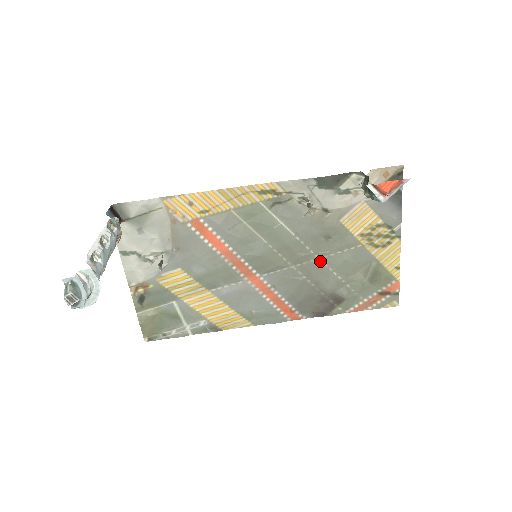
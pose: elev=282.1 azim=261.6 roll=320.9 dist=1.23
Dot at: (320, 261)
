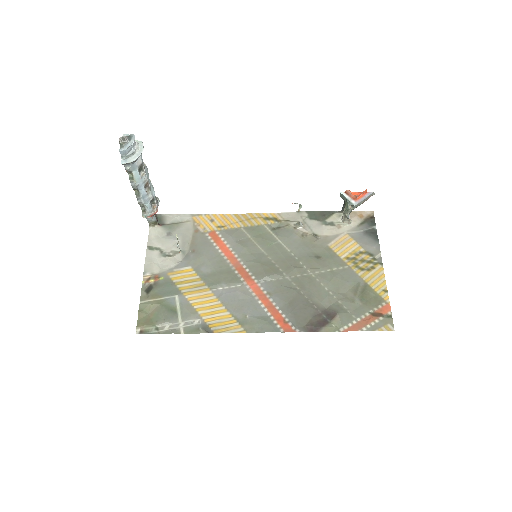
Dot at: (312, 276)
